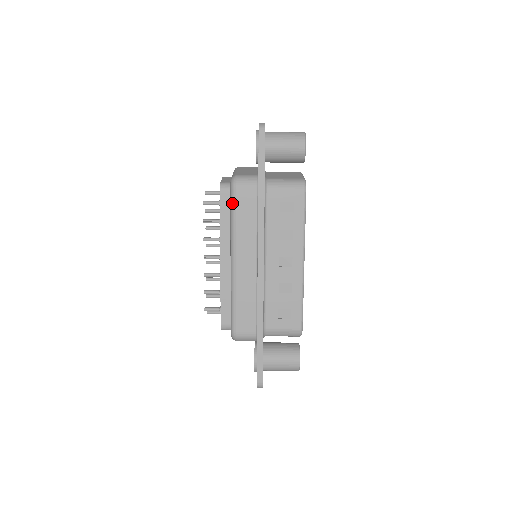
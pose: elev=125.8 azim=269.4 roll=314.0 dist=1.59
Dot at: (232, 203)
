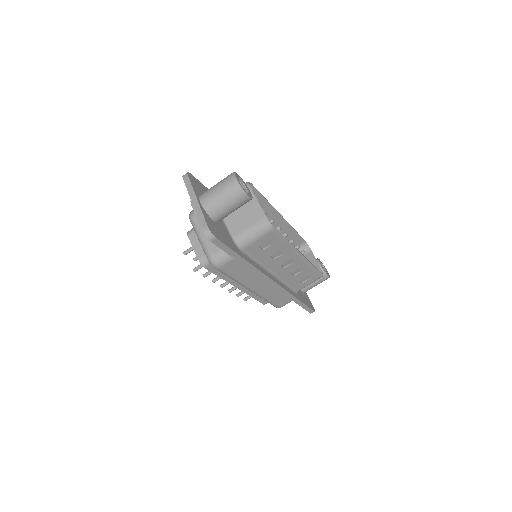
Dot at: occluded
